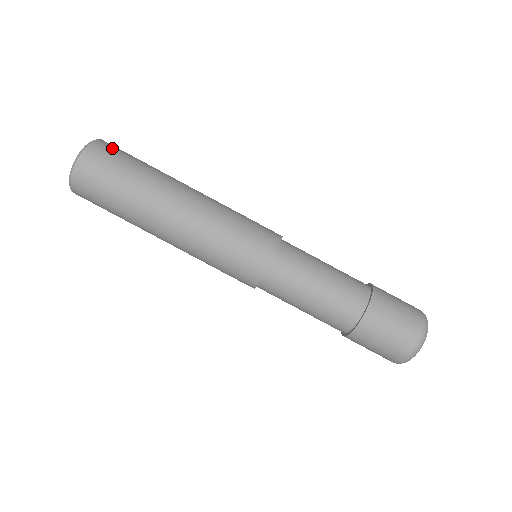
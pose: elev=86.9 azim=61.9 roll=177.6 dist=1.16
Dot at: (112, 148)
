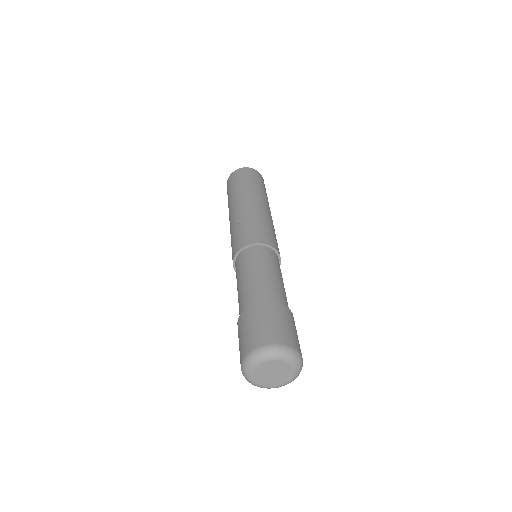
Dot at: (258, 176)
